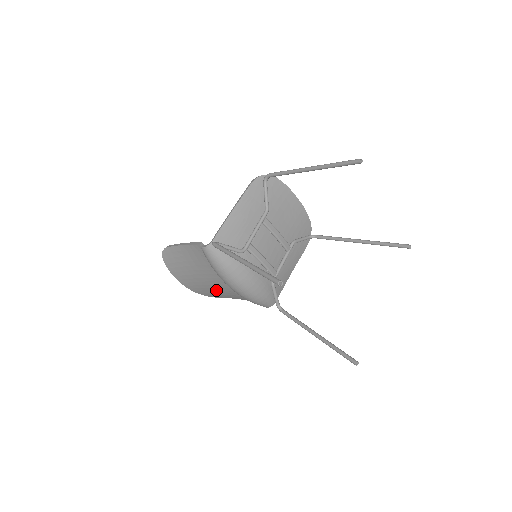
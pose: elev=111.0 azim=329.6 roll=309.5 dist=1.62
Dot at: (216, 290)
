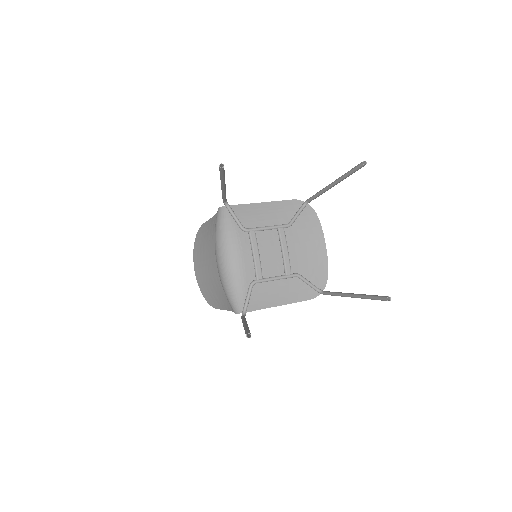
Dot at: (212, 283)
